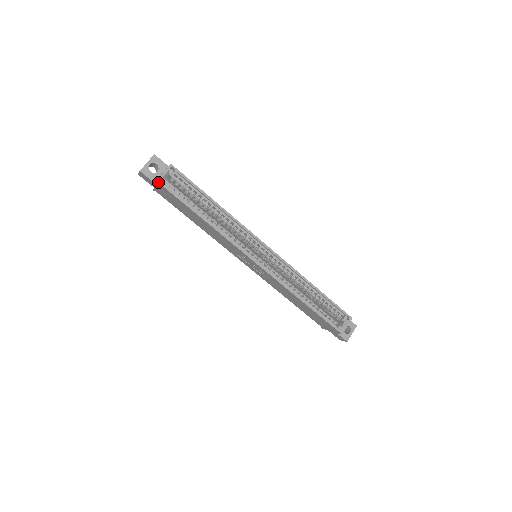
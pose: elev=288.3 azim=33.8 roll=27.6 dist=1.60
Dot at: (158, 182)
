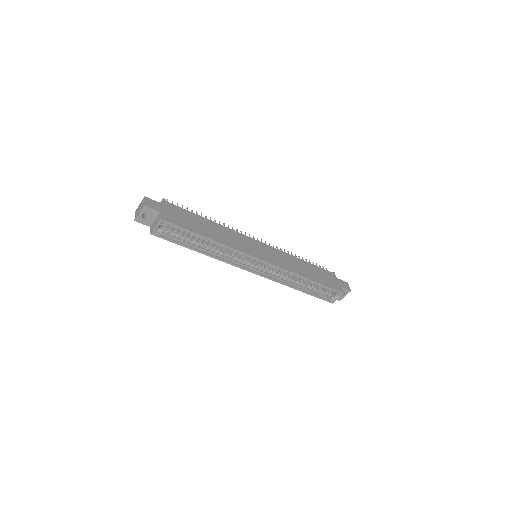
Dot at: (152, 234)
